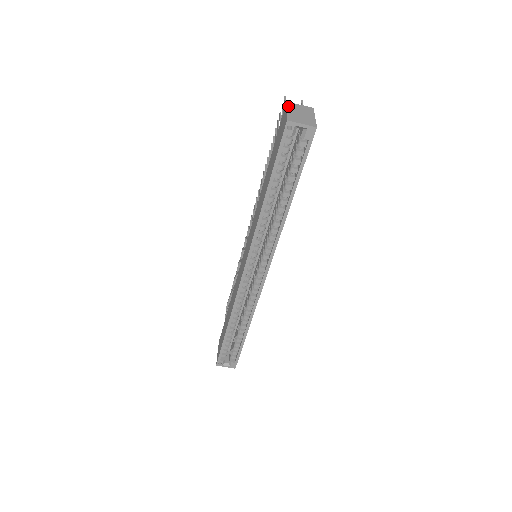
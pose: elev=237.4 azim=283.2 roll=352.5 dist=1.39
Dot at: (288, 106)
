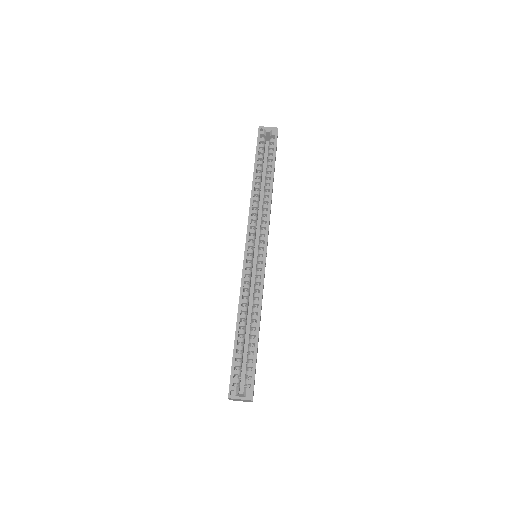
Dot at: occluded
